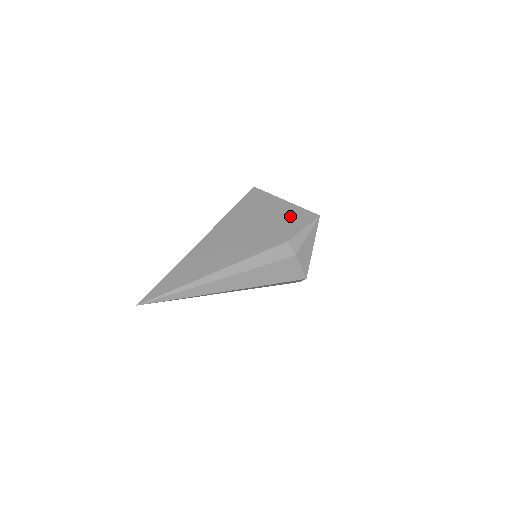
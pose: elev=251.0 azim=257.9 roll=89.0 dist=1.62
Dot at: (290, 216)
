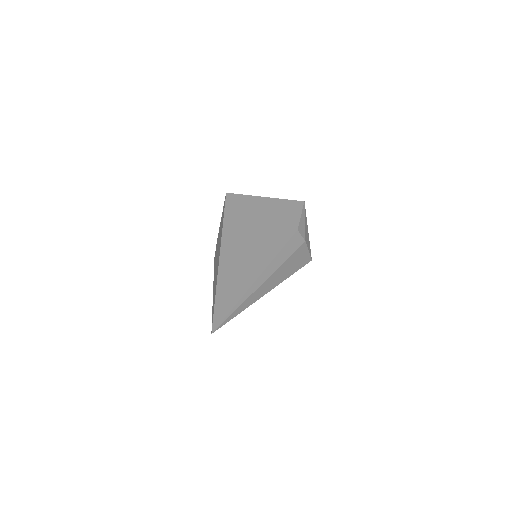
Dot at: (281, 209)
